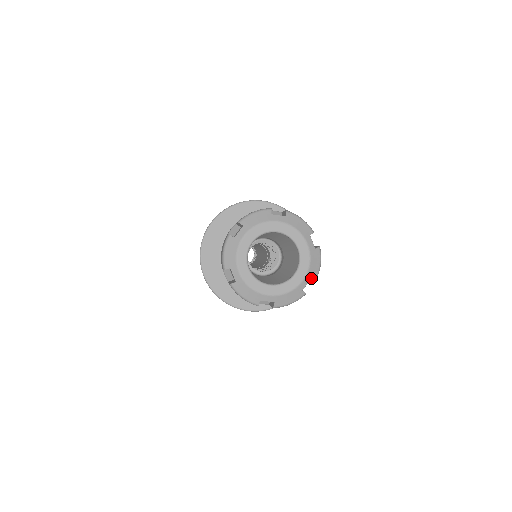
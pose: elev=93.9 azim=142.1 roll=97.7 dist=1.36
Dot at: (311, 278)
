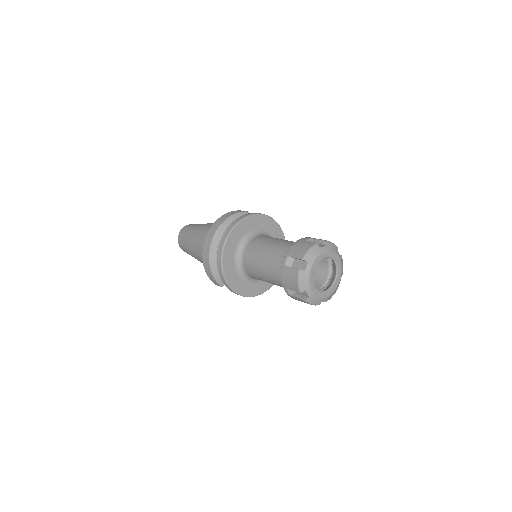
Dot at: (341, 276)
